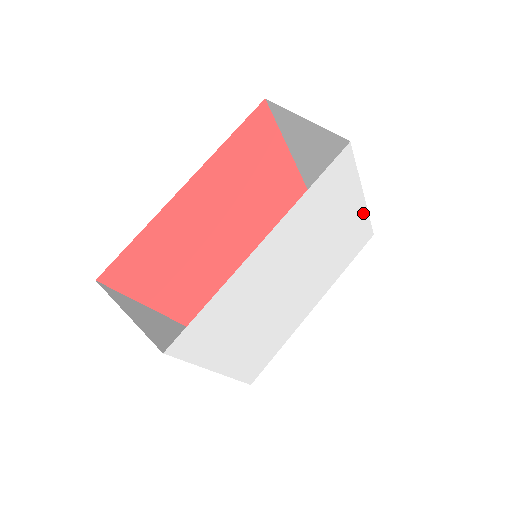
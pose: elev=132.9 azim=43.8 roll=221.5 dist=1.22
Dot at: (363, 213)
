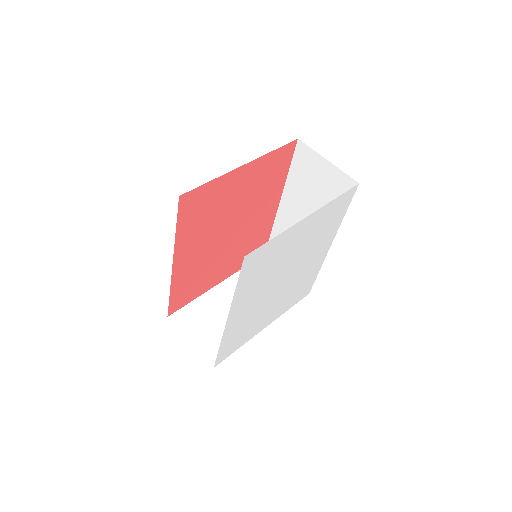
Dot at: (321, 210)
